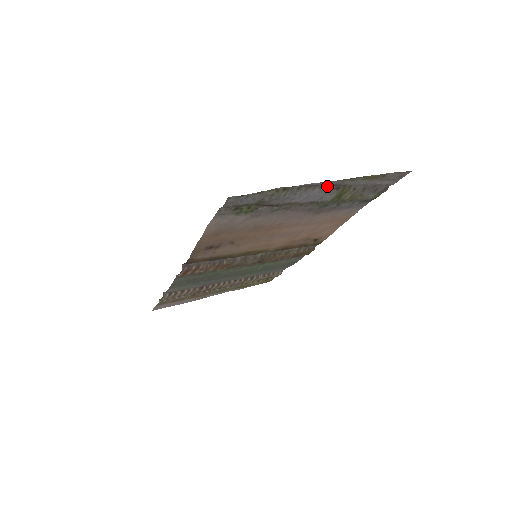
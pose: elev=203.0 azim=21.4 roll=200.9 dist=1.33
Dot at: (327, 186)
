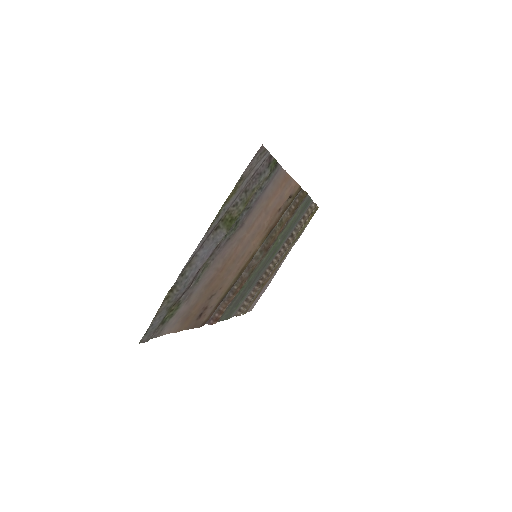
Dot at: (204, 242)
